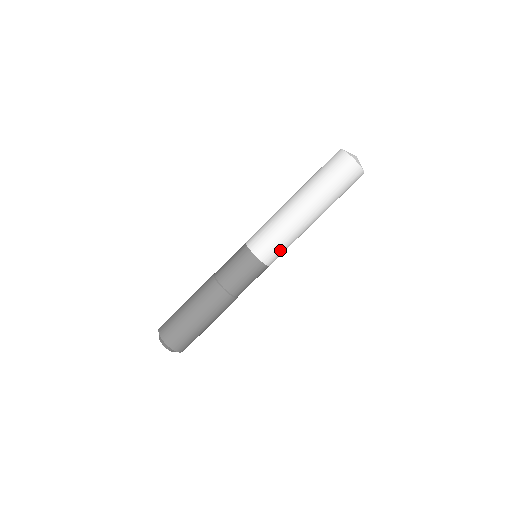
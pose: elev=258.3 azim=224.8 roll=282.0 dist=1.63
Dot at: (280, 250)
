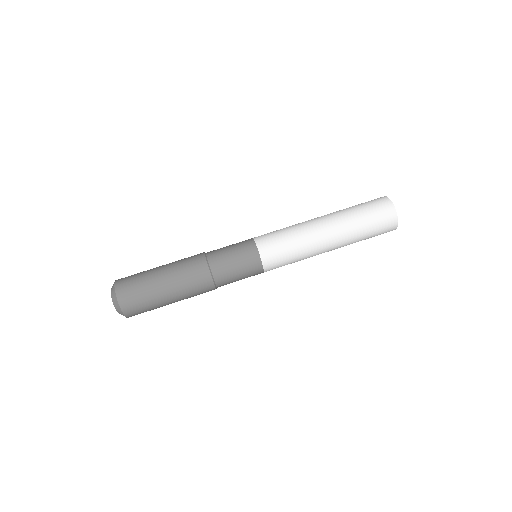
Dot at: (278, 239)
